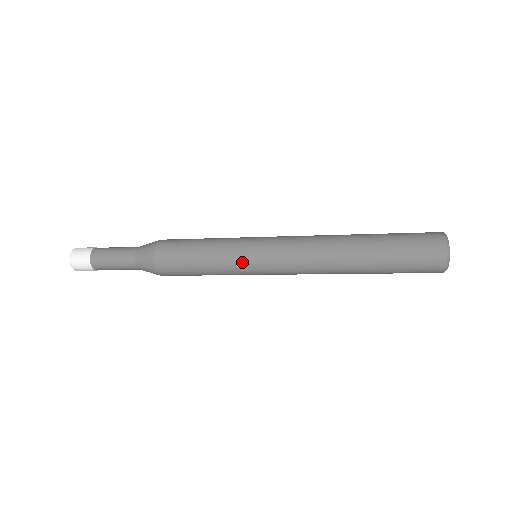
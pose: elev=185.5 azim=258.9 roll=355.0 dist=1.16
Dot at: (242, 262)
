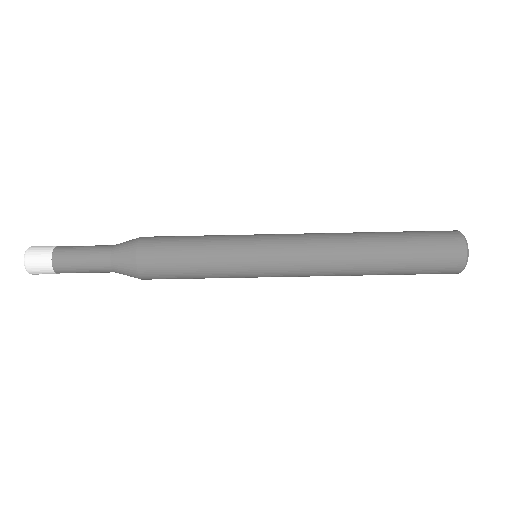
Dot at: (243, 259)
